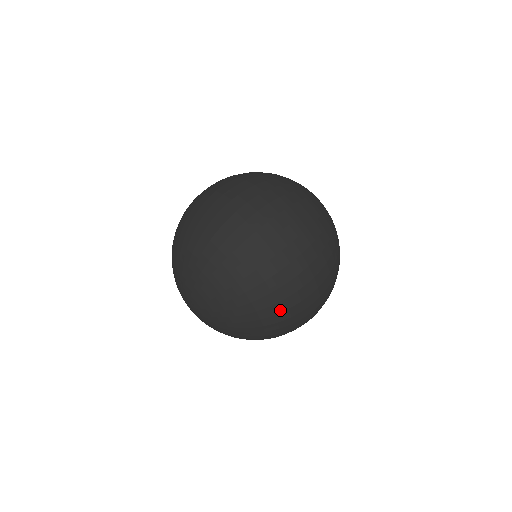
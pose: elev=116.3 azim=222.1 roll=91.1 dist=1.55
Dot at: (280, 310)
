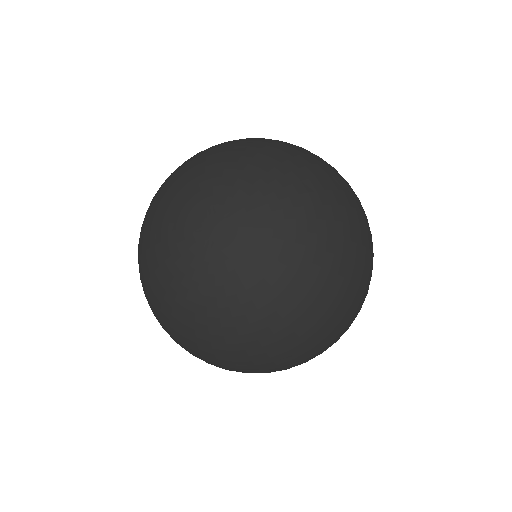
Dot at: (353, 204)
